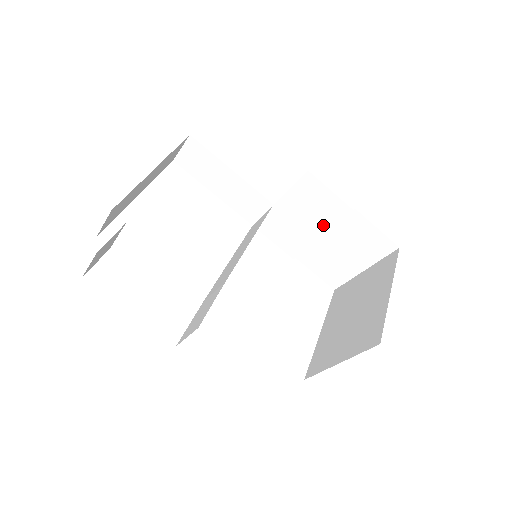
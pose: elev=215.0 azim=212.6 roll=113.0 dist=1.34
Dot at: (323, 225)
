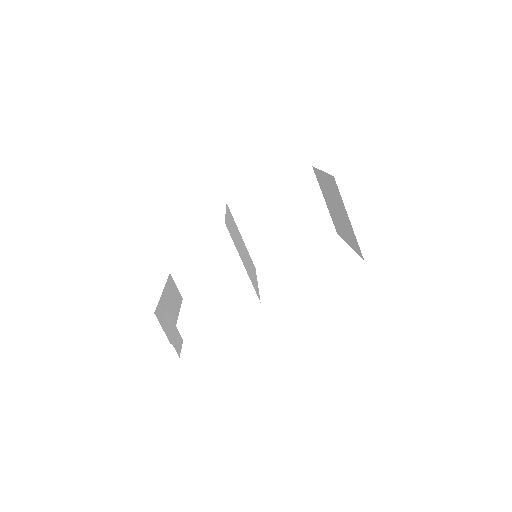
Dot at: (273, 213)
